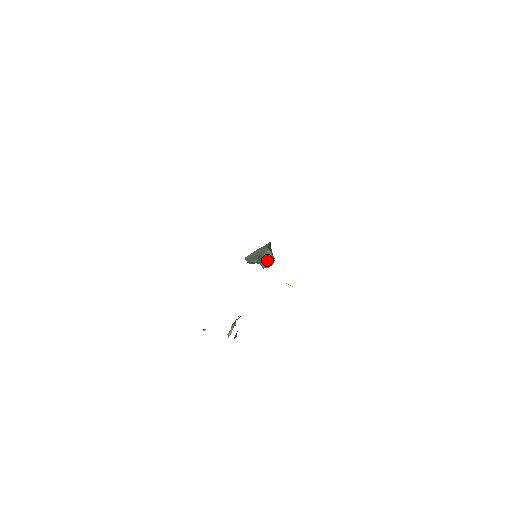
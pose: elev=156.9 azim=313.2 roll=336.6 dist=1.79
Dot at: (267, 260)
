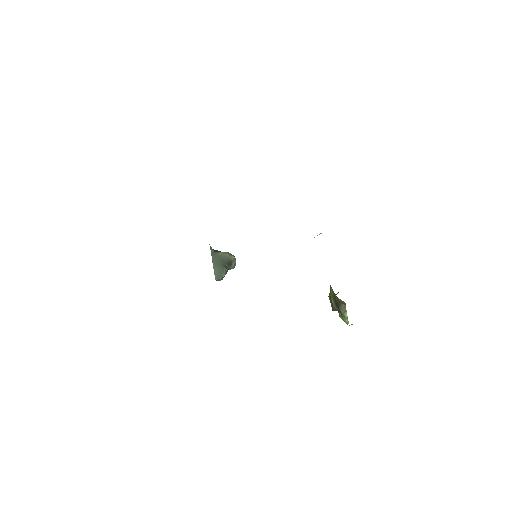
Dot at: (229, 260)
